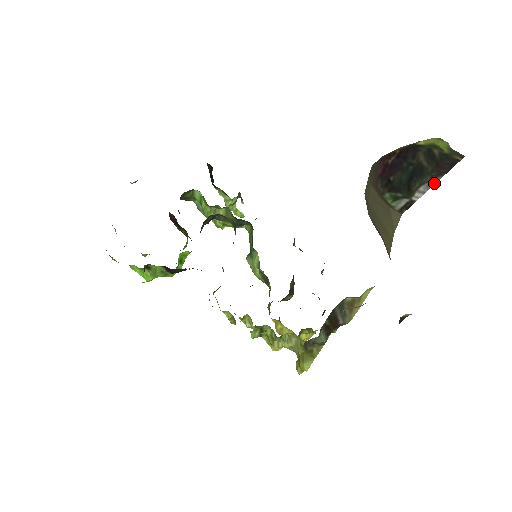
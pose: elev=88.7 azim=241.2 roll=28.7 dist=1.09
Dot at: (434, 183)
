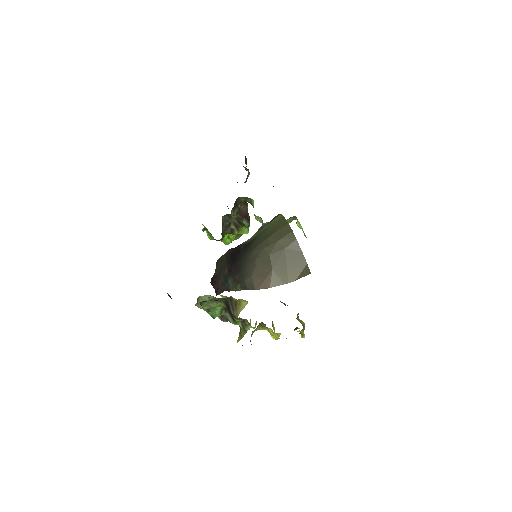
Dot at: occluded
